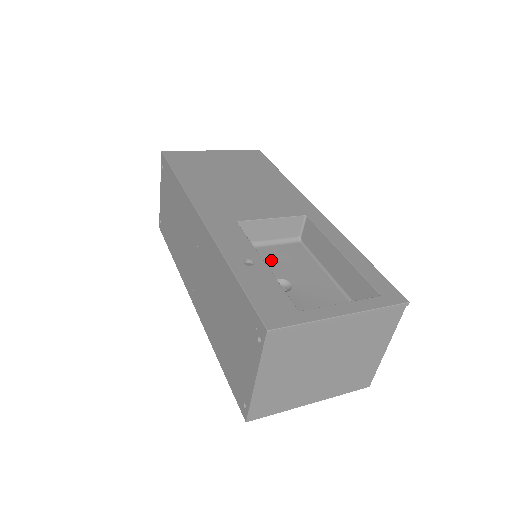
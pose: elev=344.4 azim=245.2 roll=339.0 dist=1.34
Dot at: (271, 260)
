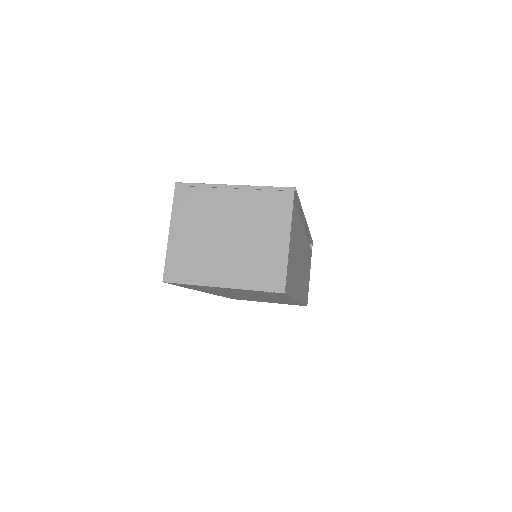
Dot at: occluded
